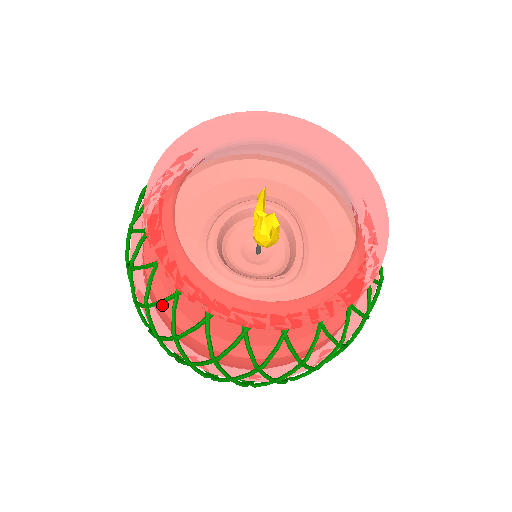
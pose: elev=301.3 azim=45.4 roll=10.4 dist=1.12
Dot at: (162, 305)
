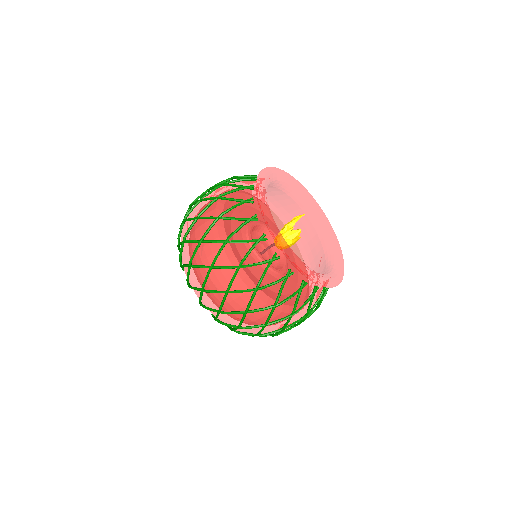
Dot at: (240, 244)
